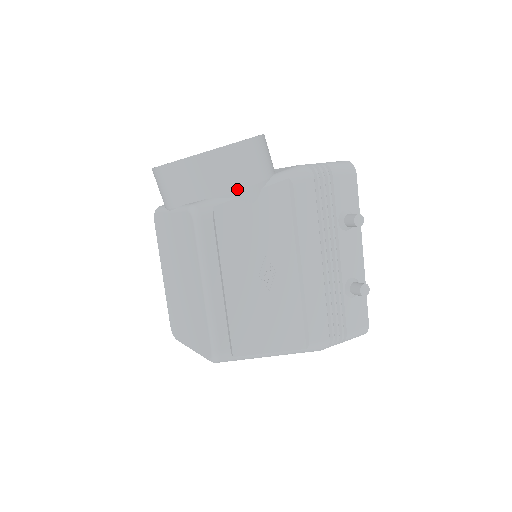
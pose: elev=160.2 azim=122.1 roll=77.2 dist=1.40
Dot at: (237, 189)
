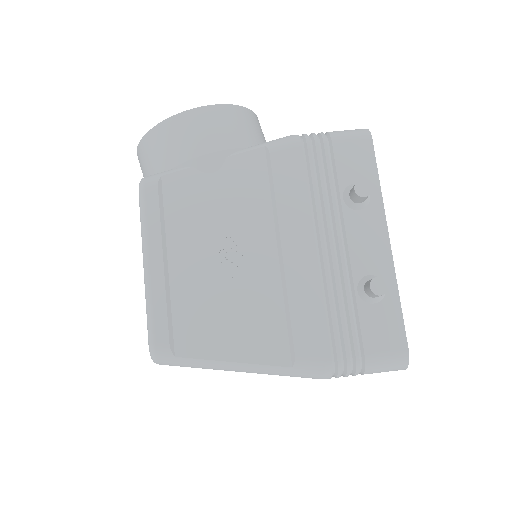
Dot at: (192, 157)
